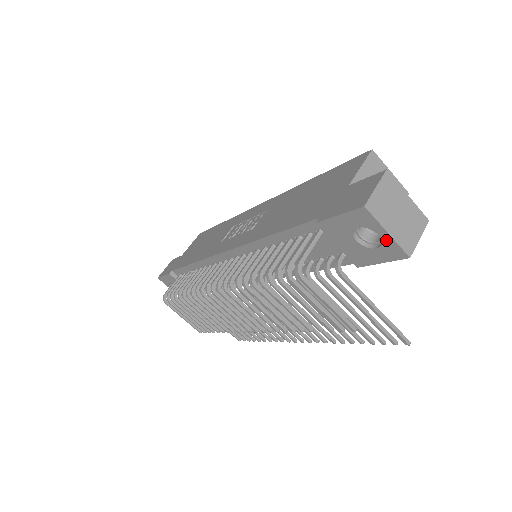
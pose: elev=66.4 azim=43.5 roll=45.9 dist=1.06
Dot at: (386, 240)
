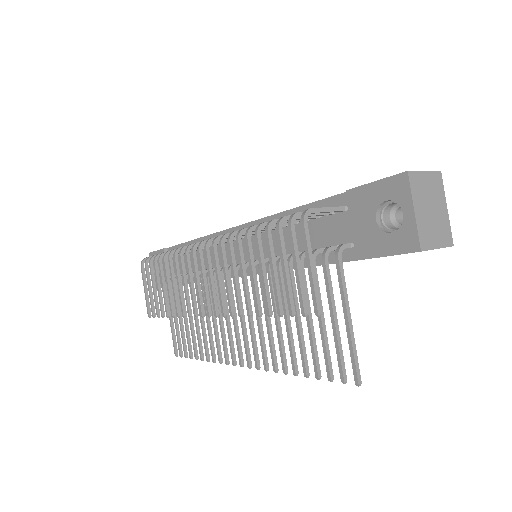
Dot at: (408, 222)
